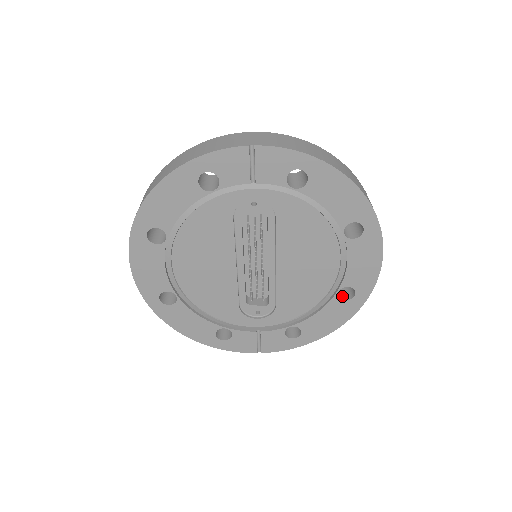
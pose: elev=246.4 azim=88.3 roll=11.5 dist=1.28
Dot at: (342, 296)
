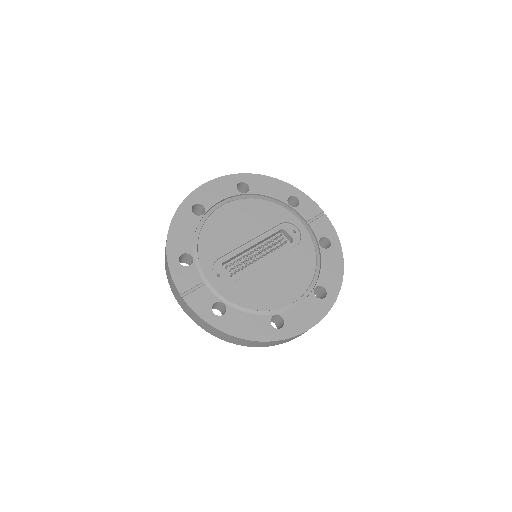
Dot at: (270, 325)
